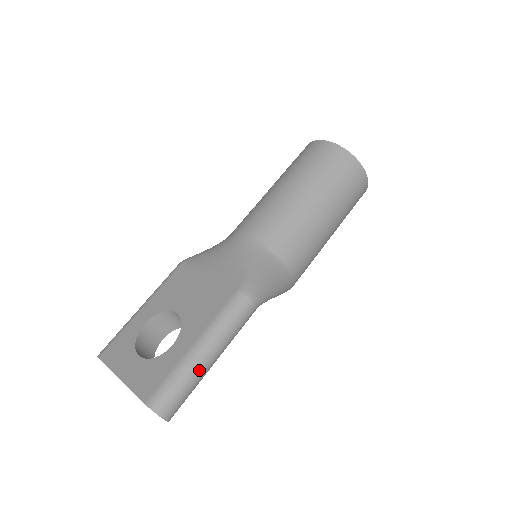
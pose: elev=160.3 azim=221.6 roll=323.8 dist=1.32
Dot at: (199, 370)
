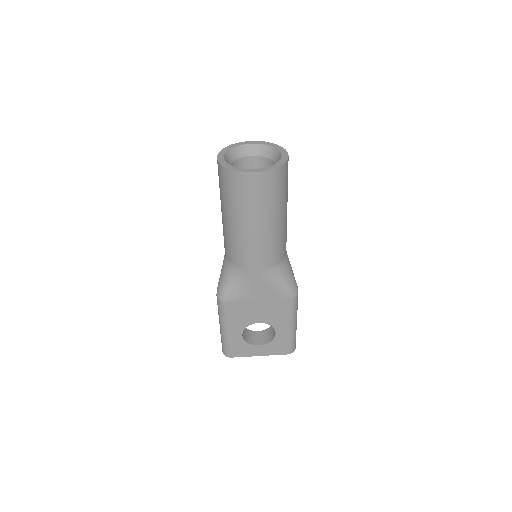
Dot at: (296, 328)
